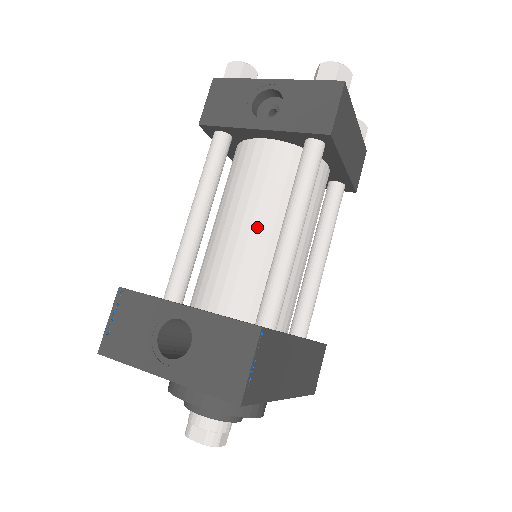
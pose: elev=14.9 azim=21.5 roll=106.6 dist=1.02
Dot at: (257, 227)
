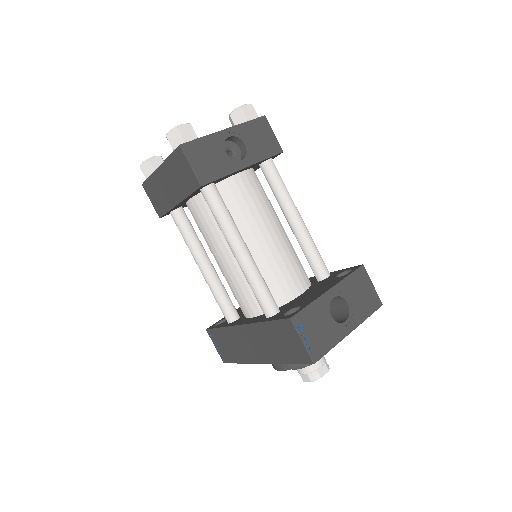
Dot at: (277, 231)
